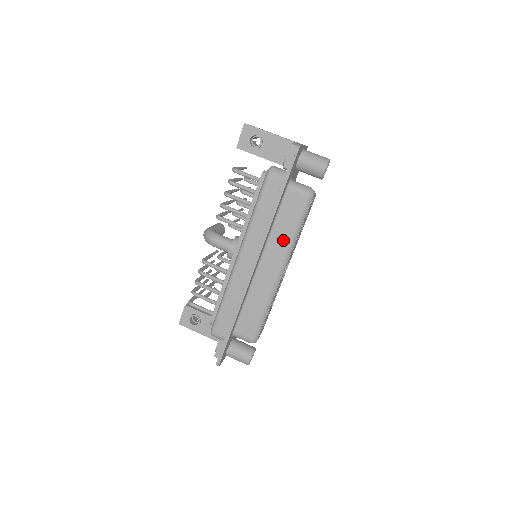
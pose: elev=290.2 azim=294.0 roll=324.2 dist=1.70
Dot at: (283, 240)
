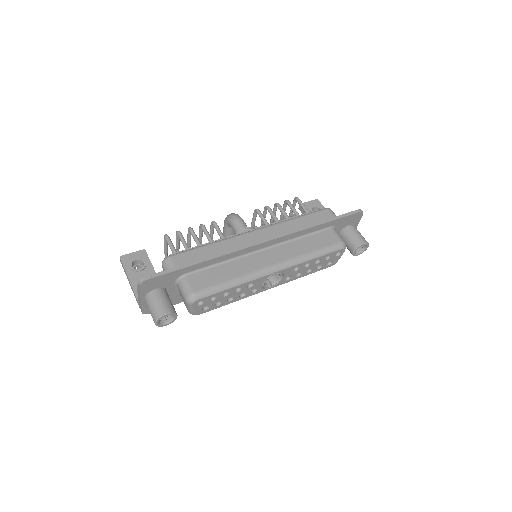
Dot at: (299, 251)
